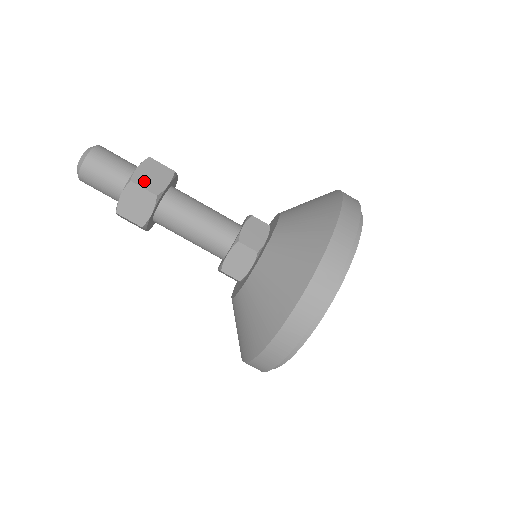
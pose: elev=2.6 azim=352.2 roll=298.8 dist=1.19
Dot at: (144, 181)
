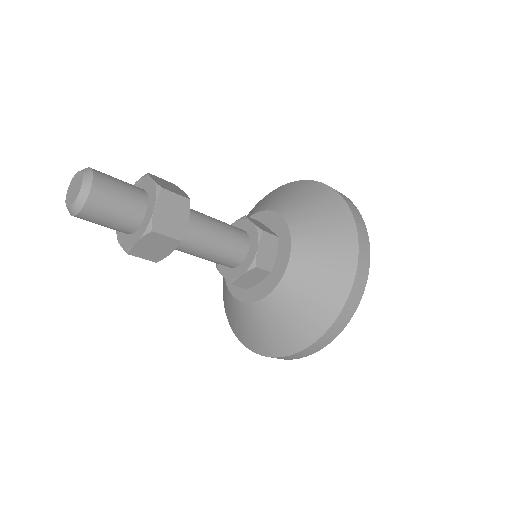
Dot at: (165, 226)
